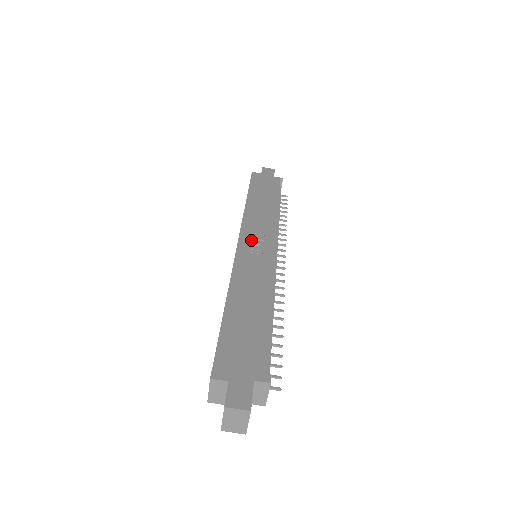
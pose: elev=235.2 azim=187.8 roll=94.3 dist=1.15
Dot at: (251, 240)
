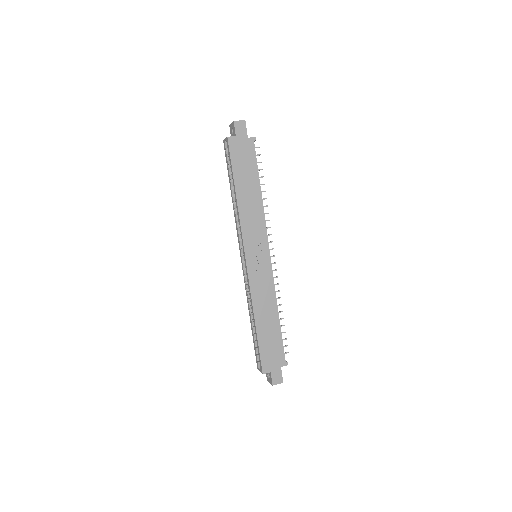
Dot at: (253, 252)
